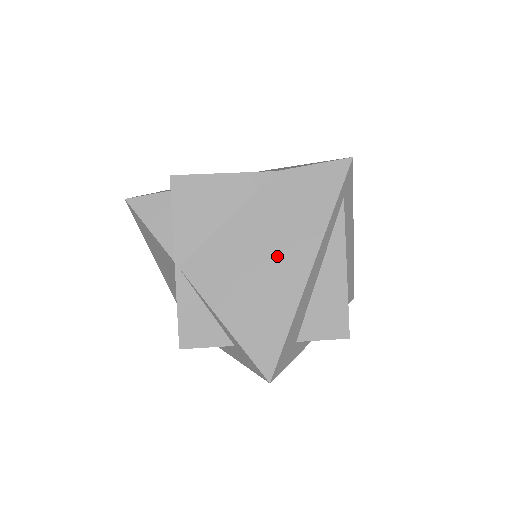
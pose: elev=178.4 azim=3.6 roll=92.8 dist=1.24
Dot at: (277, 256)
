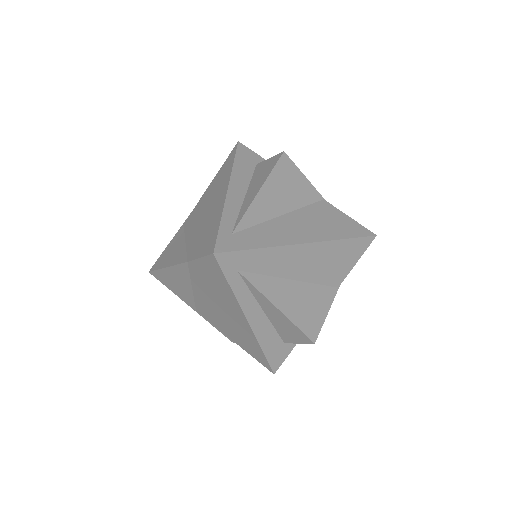
Dot at: (228, 313)
